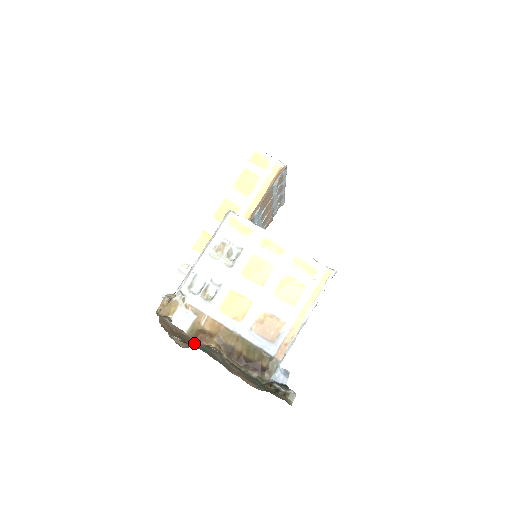
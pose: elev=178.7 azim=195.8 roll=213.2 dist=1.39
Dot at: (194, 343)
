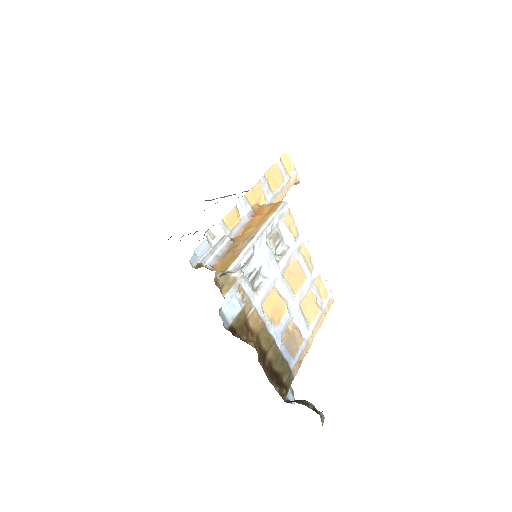
Dot at: occluded
